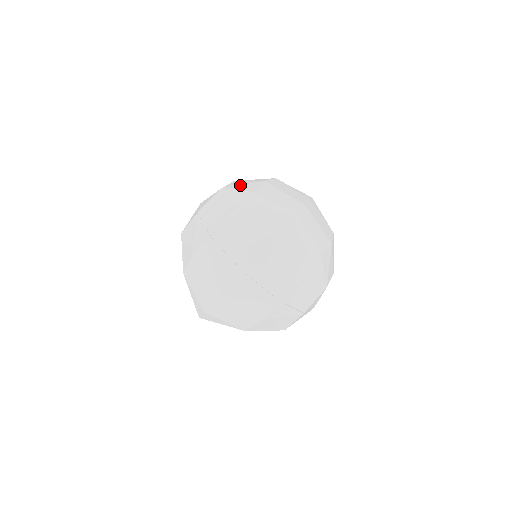
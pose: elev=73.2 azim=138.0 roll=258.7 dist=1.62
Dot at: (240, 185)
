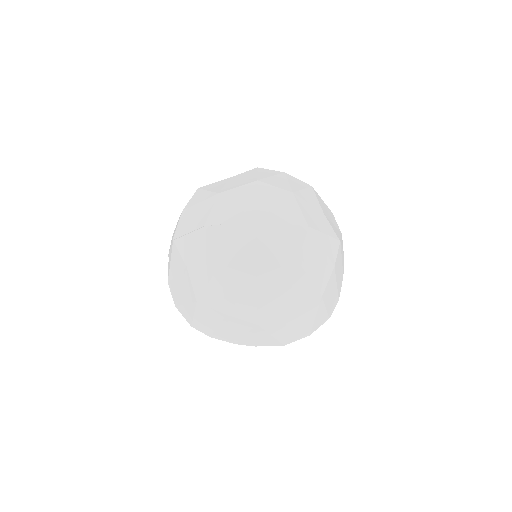
Dot at: (314, 265)
